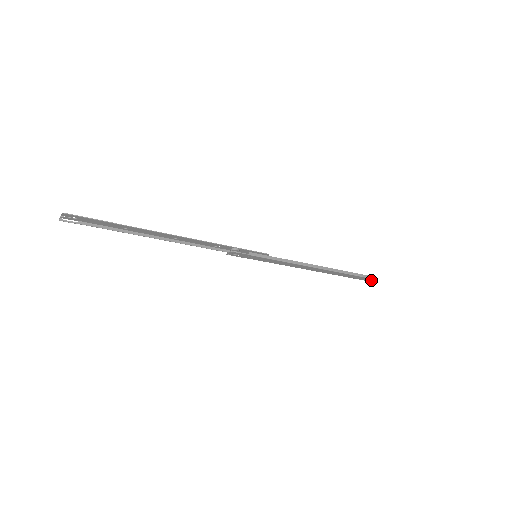
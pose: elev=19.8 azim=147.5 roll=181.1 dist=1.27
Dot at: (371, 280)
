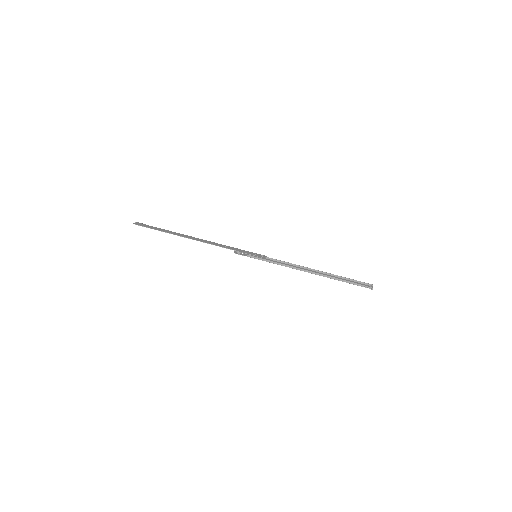
Dot at: occluded
